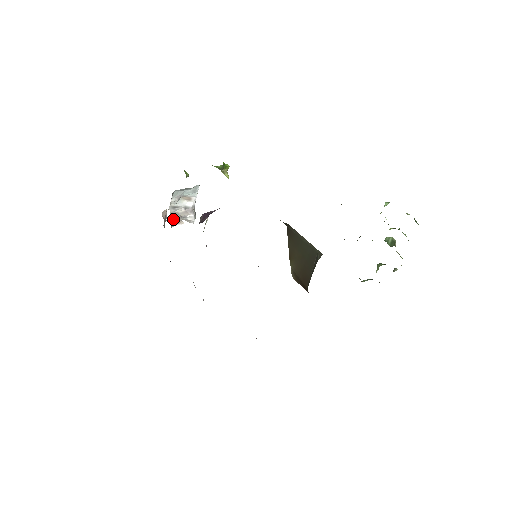
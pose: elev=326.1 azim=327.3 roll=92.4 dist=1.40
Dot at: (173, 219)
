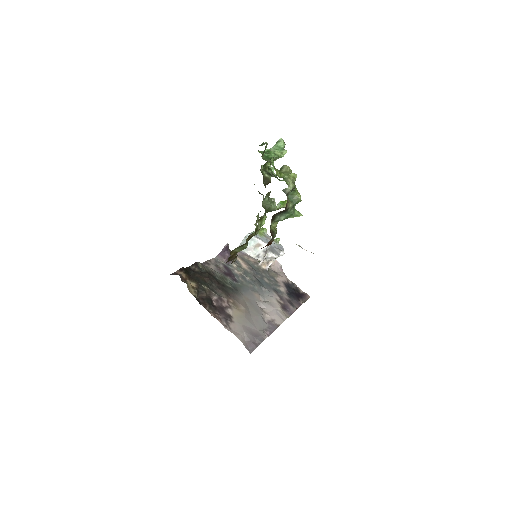
Dot at: (259, 264)
